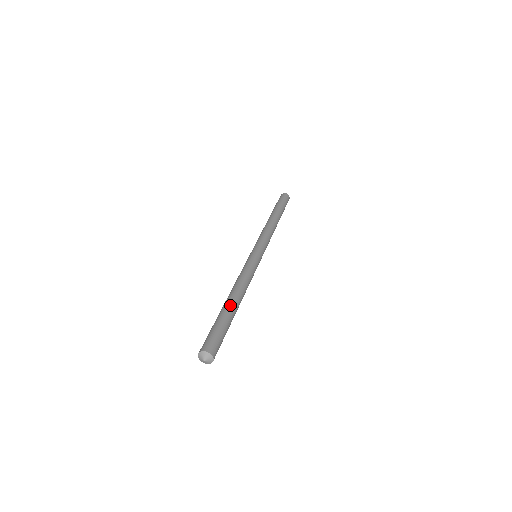
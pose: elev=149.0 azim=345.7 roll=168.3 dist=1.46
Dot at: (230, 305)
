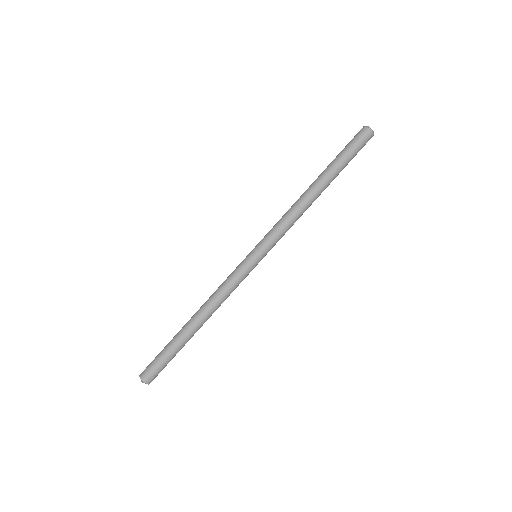
Dot at: (186, 333)
